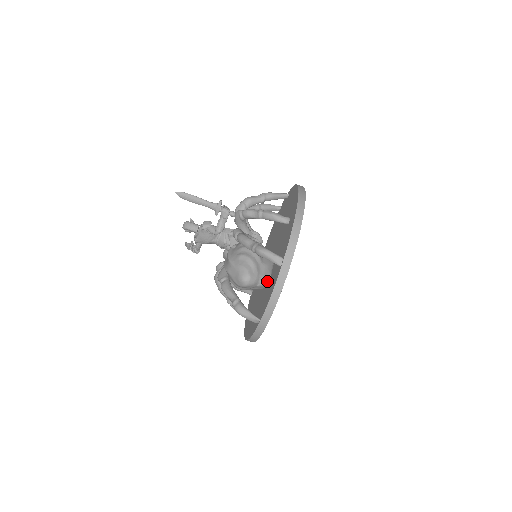
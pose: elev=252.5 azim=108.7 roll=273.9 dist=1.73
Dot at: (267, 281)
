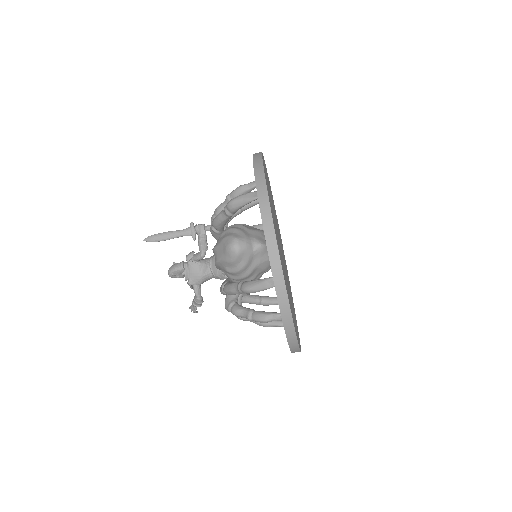
Dot at: (264, 243)
